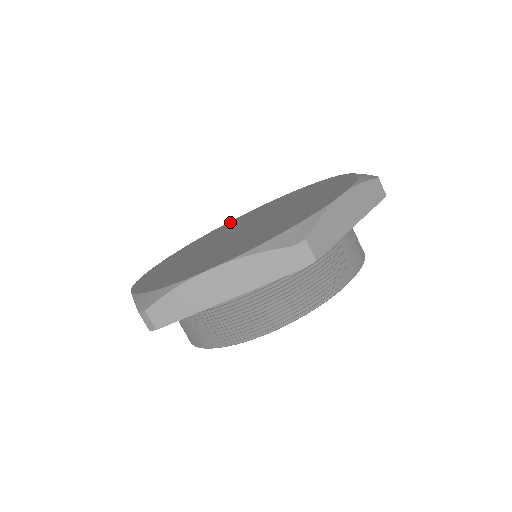
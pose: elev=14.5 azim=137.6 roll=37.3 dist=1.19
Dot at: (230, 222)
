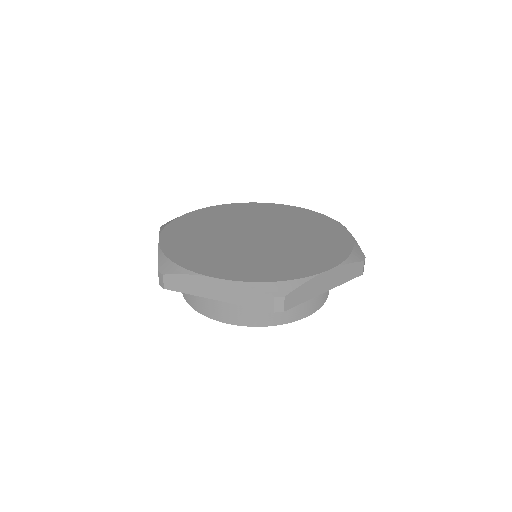
Dot at: (187, 218)
